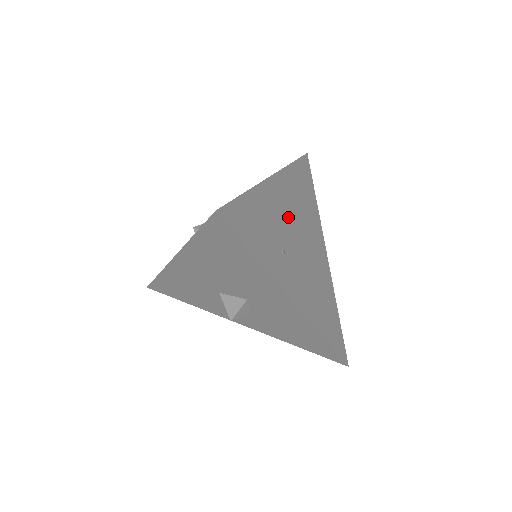
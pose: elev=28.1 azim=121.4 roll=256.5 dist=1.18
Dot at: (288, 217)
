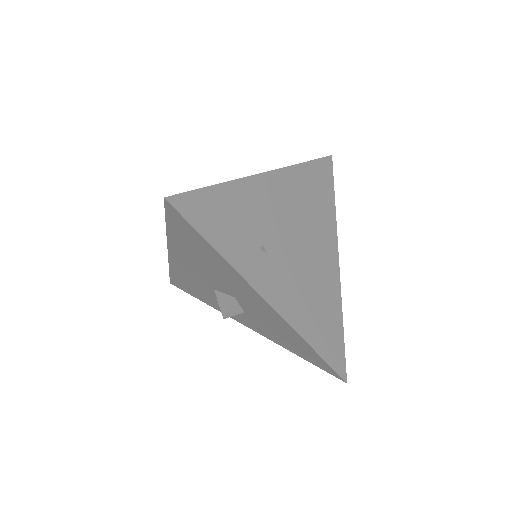
Dot at: (280, 216)
